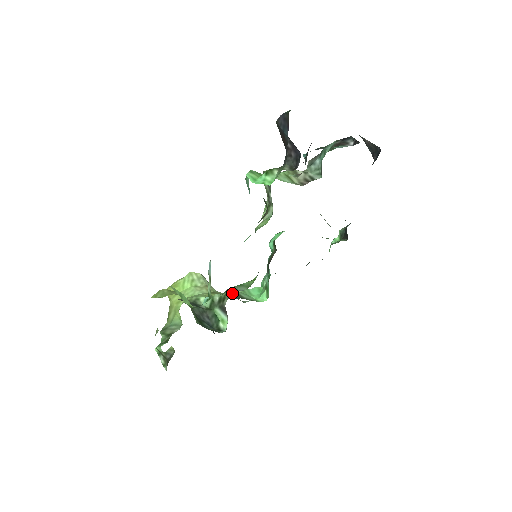
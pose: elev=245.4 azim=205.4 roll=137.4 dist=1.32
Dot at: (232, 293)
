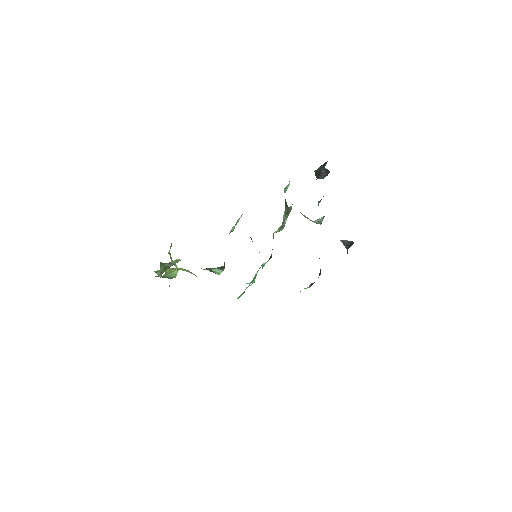
Dot at: occluded
